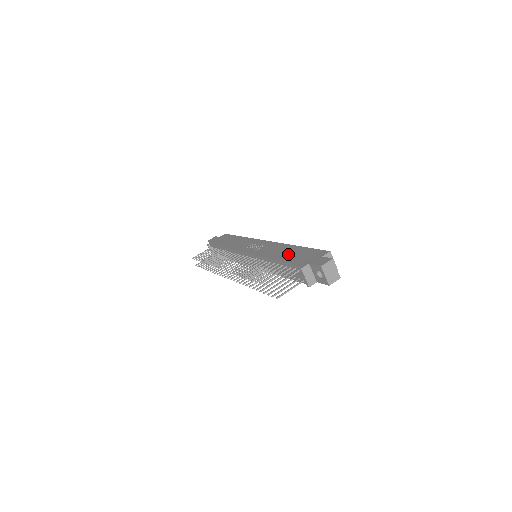
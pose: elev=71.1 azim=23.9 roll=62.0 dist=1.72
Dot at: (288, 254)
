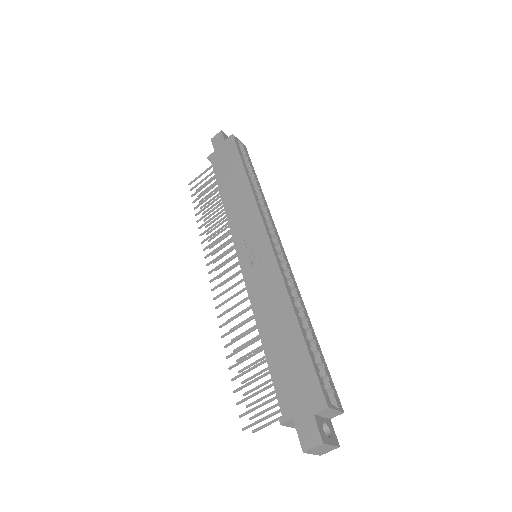
Dot at: (279, 341)
